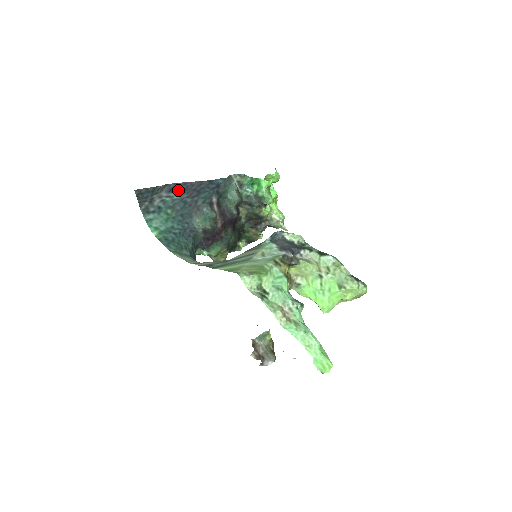
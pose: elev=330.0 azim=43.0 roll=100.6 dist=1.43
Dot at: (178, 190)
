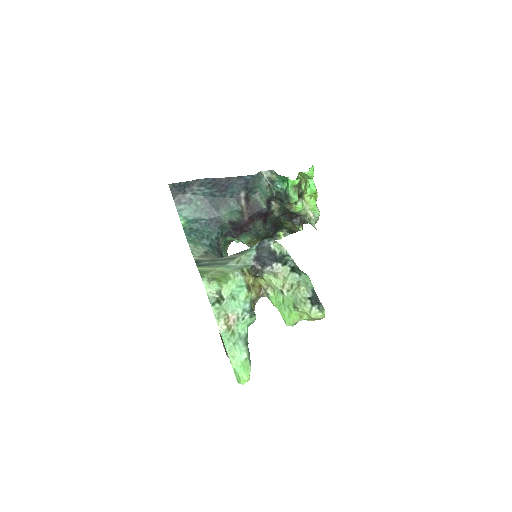
Dot at: (208, 185)
